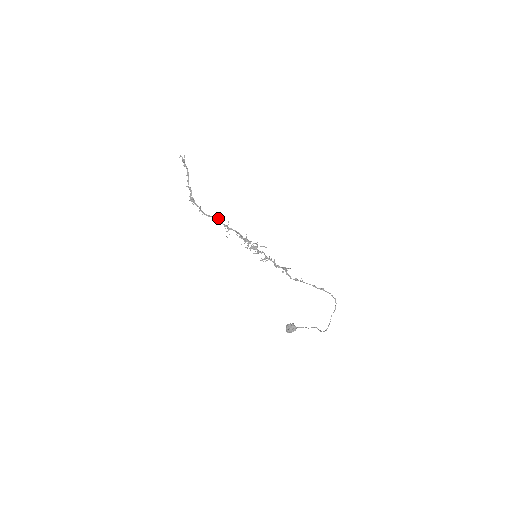
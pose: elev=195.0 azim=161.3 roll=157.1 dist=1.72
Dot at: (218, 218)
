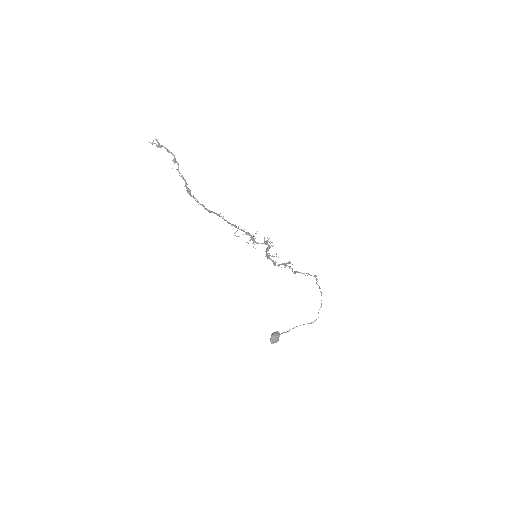
Dot at: (219, 214)
